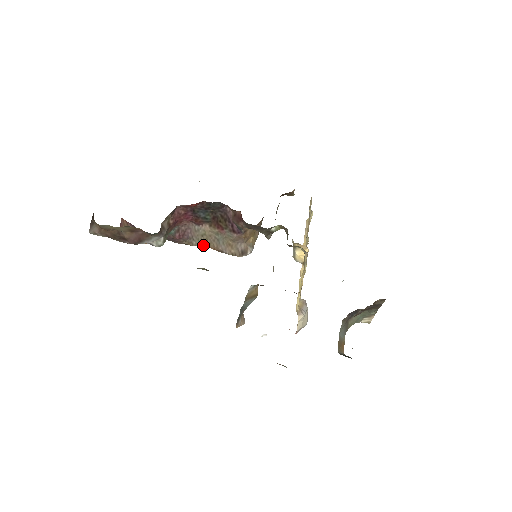
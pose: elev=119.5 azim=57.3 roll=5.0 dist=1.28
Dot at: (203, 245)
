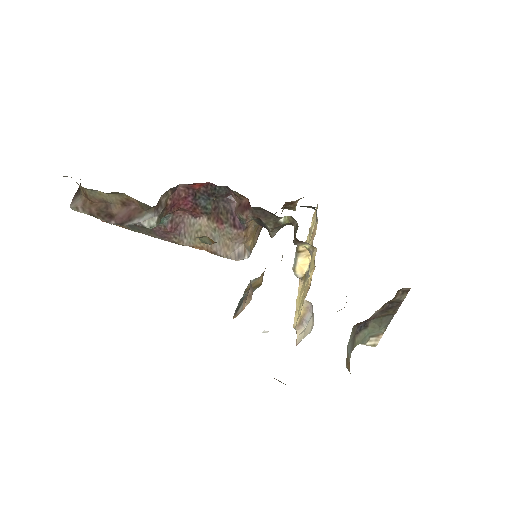
Dot at: (195, 245)
